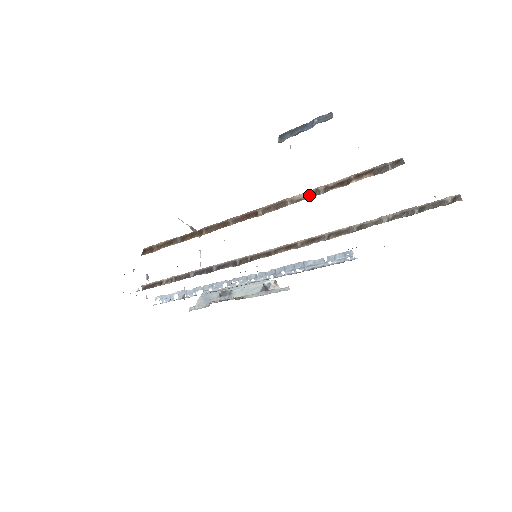
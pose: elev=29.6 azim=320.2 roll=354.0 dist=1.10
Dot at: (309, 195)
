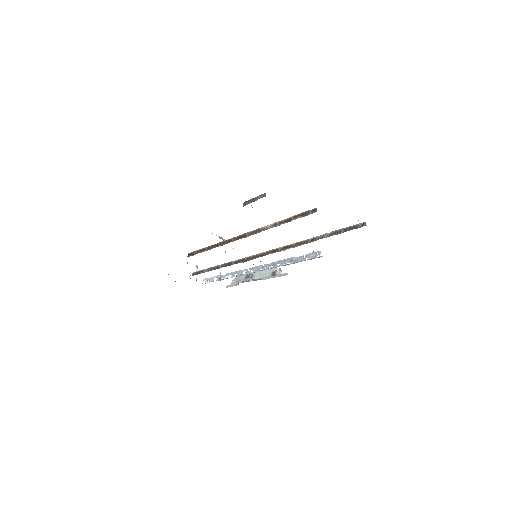
Dot at: (272, 226)
